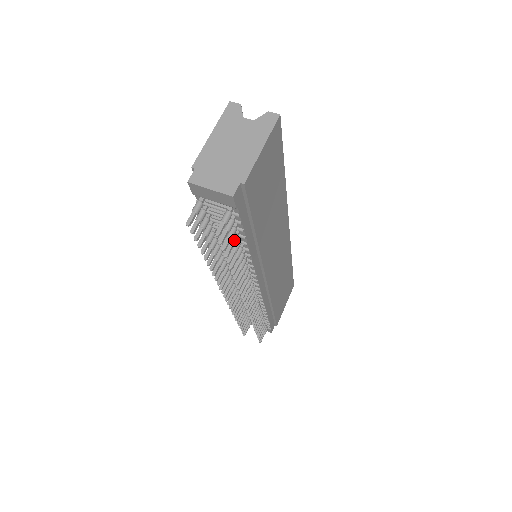
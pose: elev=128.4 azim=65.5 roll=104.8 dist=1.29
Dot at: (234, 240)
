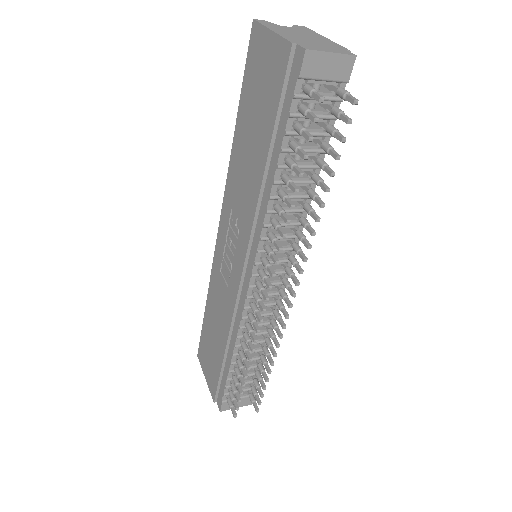
Dot at: (330, 145)
